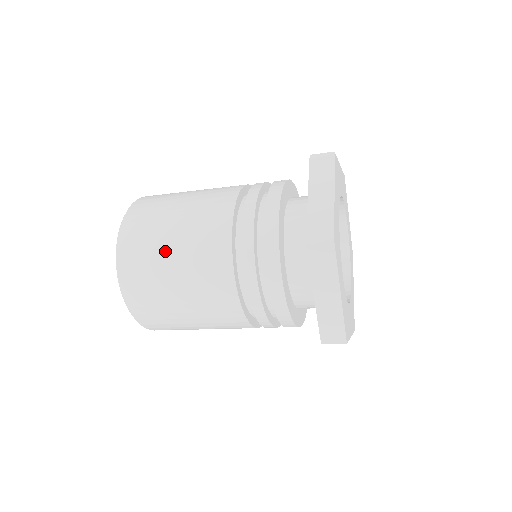
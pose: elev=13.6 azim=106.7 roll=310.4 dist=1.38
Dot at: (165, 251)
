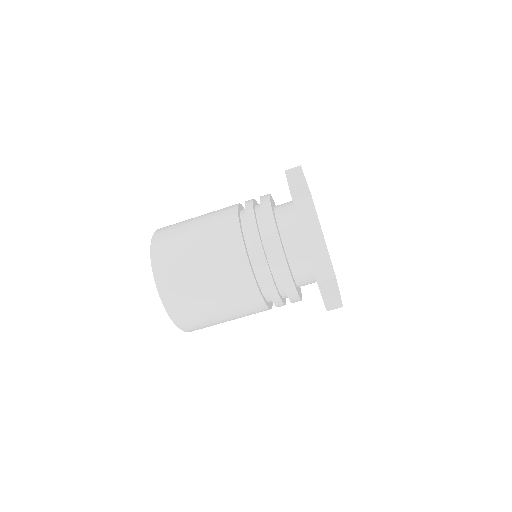
Dot at: occluded
